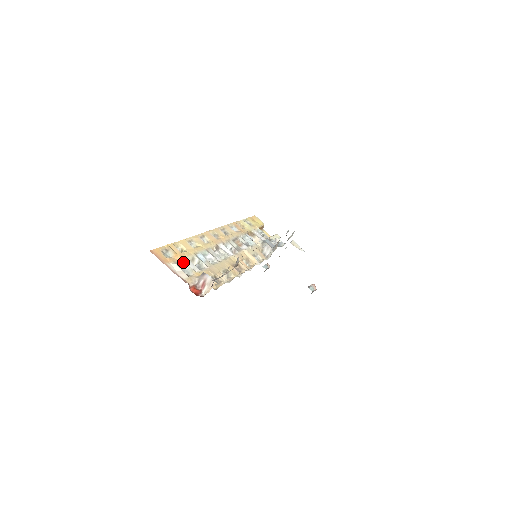
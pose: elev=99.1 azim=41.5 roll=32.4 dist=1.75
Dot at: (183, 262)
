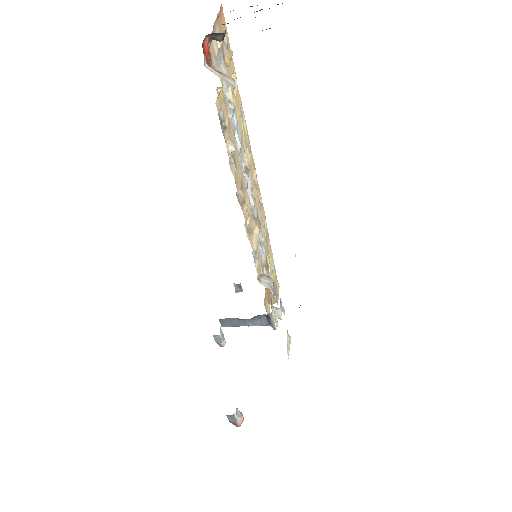
Dot at: (226, 66)
